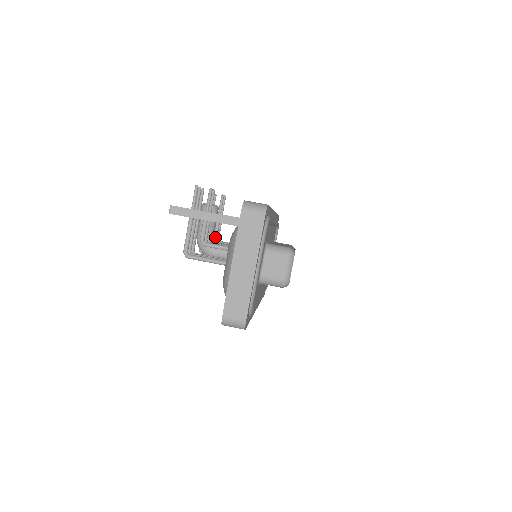
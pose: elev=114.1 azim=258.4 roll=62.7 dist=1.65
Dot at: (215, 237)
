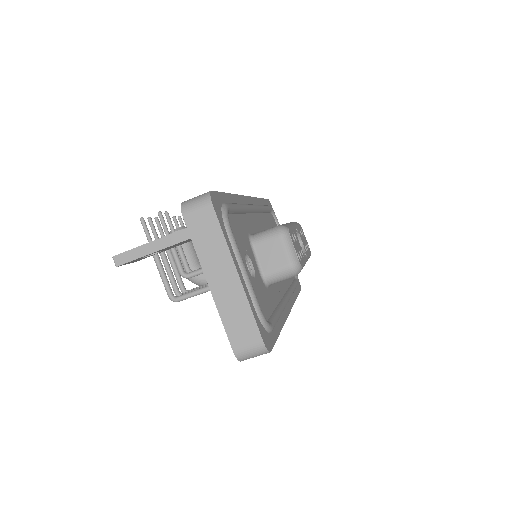
Dot at: occluded
